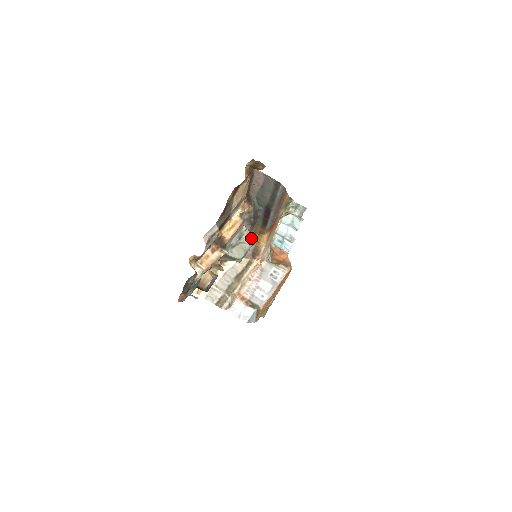
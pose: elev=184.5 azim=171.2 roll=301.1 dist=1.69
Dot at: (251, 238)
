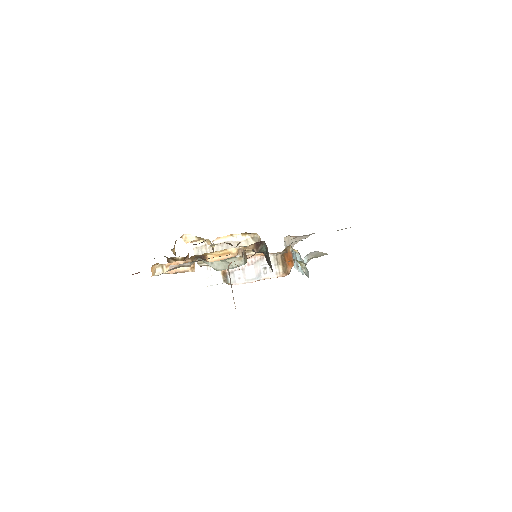
Dot at: (241, 263)
